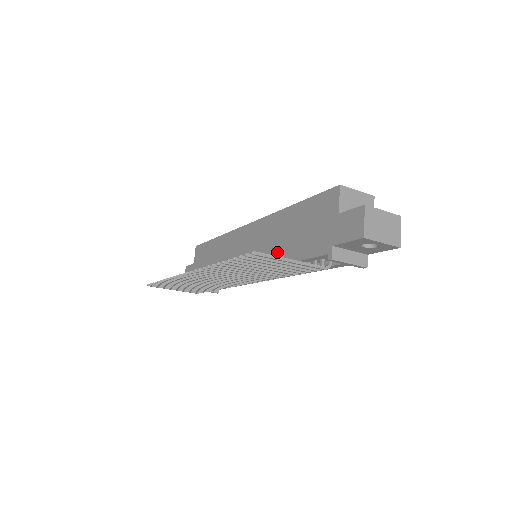
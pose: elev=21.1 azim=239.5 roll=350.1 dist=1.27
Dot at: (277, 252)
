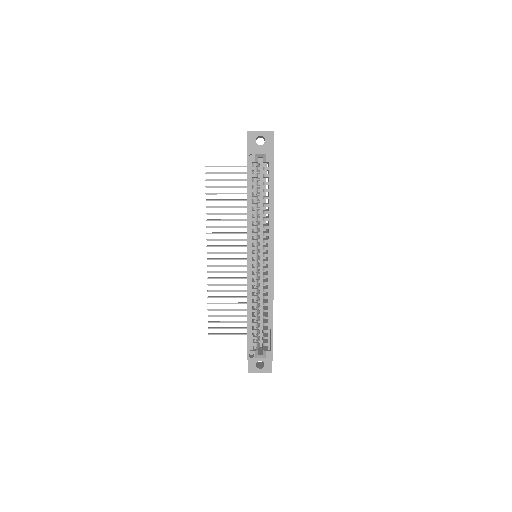
Dot at: occluded
